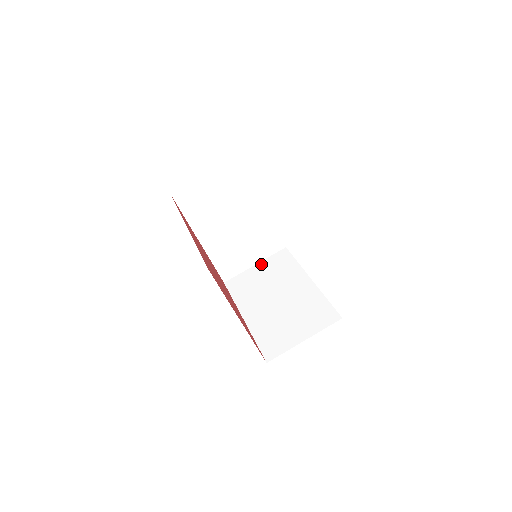
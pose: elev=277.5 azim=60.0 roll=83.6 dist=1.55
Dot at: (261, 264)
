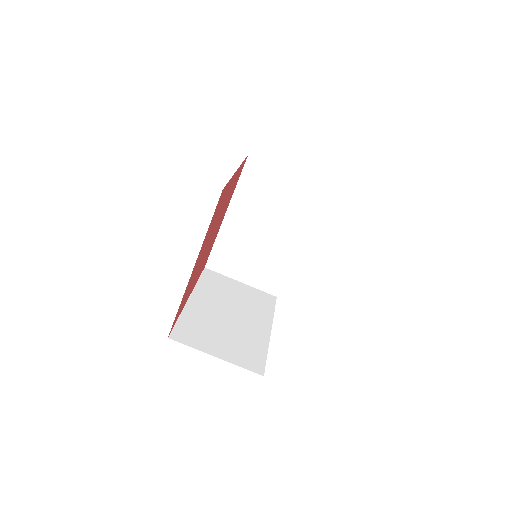
Dot at: (246, 286)
